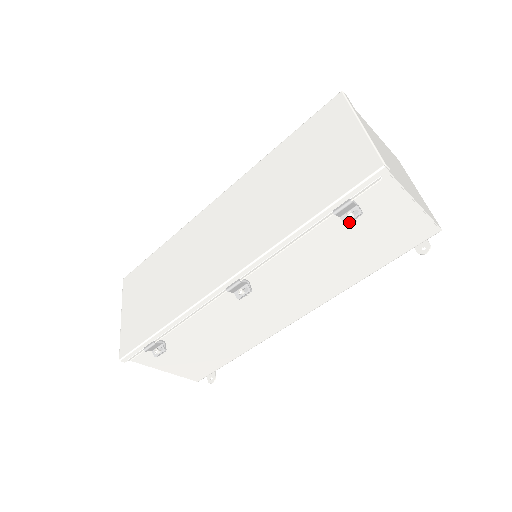
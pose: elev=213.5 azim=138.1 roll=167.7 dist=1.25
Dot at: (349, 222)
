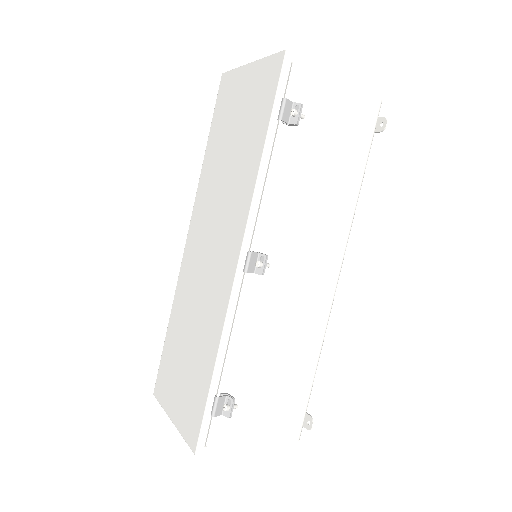
Dot at: (298, 120)
